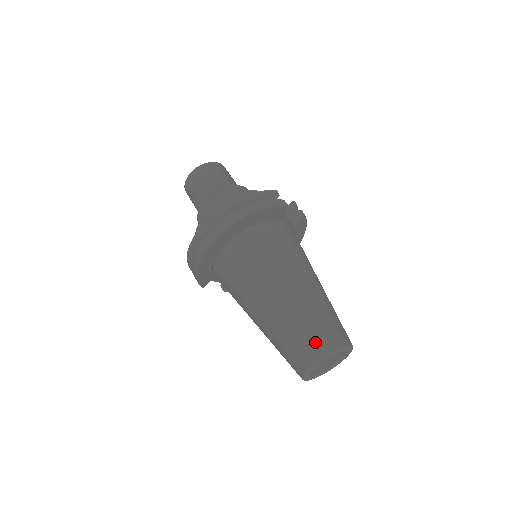
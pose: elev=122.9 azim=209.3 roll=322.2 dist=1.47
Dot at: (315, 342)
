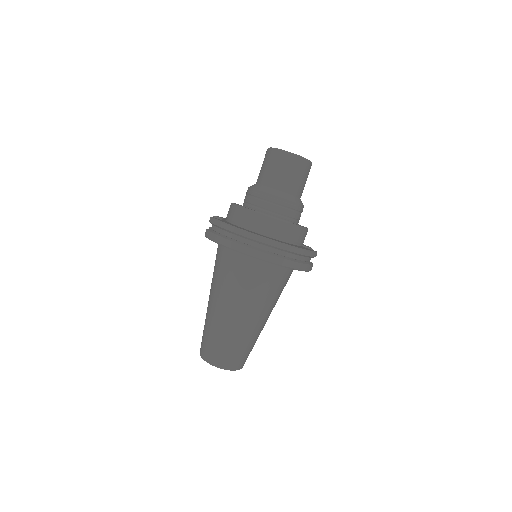
Dot at: (233, 359)
